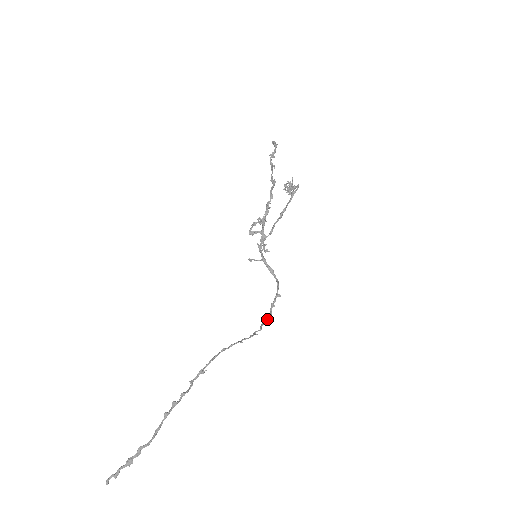
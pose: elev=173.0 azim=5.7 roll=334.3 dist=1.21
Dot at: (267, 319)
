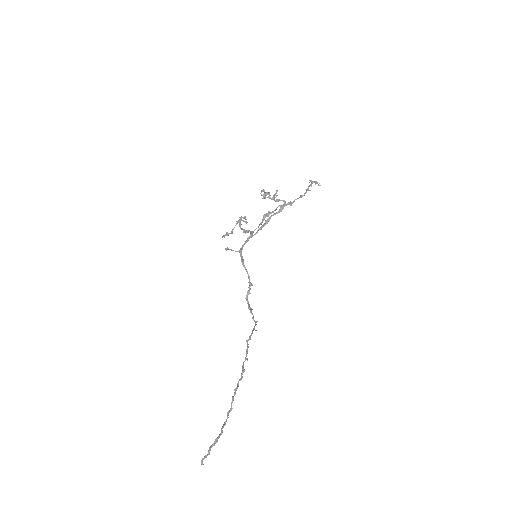
Dot at: (249, 305)
